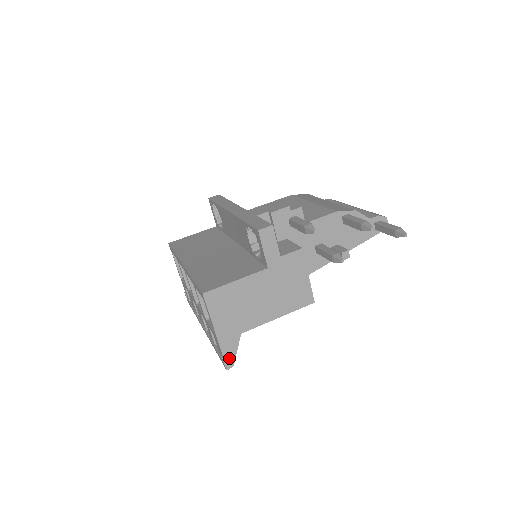
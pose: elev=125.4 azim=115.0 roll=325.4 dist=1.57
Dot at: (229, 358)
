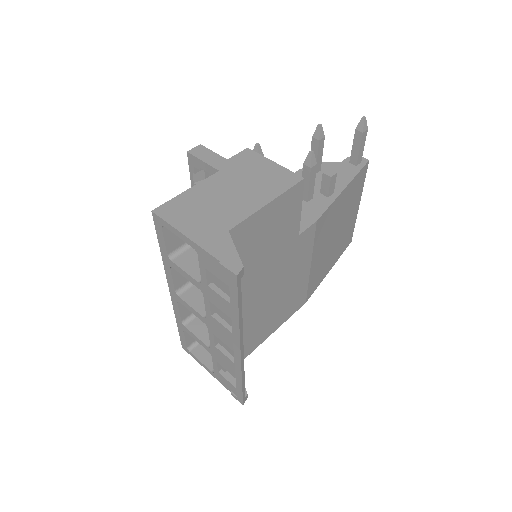
Dot at: (230, 261)
